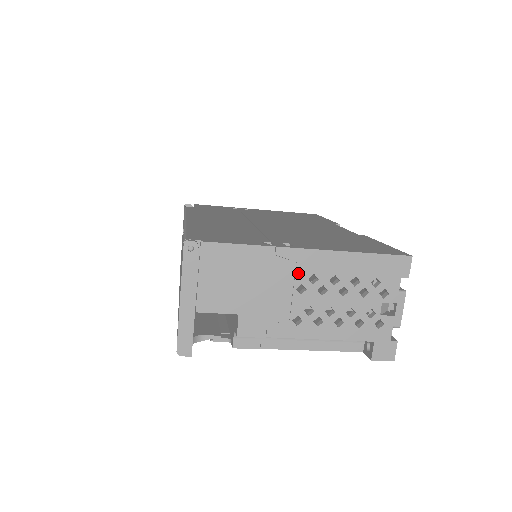
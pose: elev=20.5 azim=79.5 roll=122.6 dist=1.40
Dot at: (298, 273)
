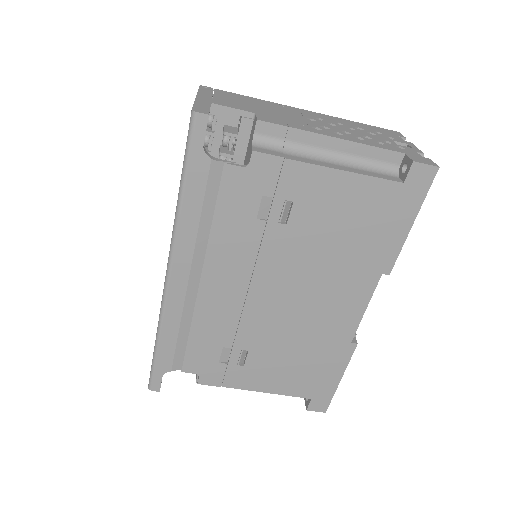
Dot at: (304, 115)
